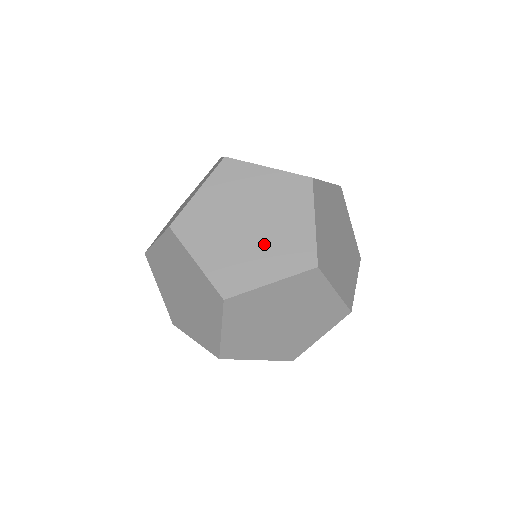
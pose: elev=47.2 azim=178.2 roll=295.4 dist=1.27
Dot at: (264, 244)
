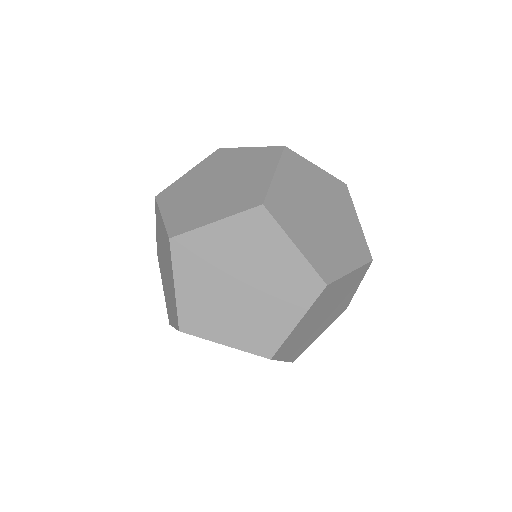
Dot at: (222, 196)
